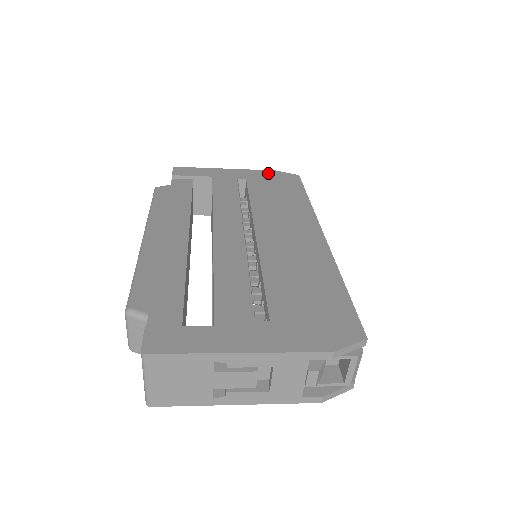
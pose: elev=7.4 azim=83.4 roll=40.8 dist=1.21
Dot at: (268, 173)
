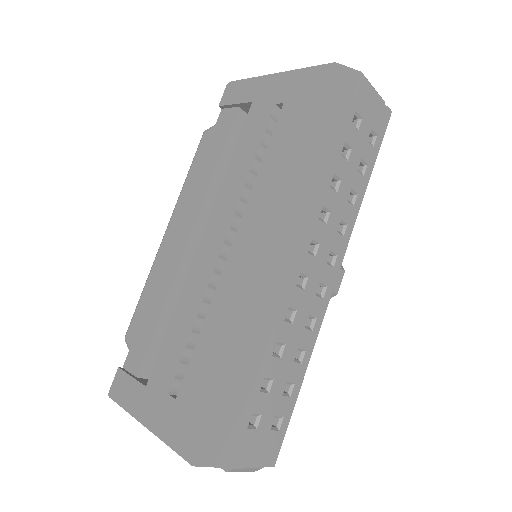
Dot at: (319, 75)
